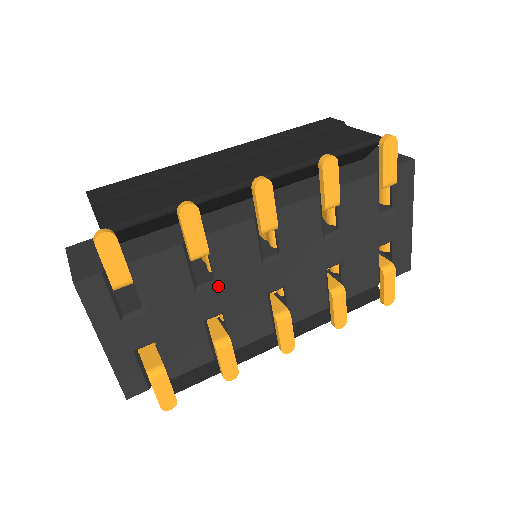
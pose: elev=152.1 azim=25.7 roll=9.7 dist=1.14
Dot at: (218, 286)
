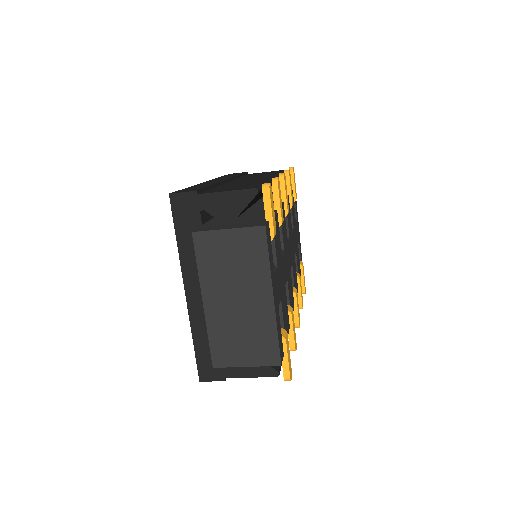
Dot at: (284, 254)
